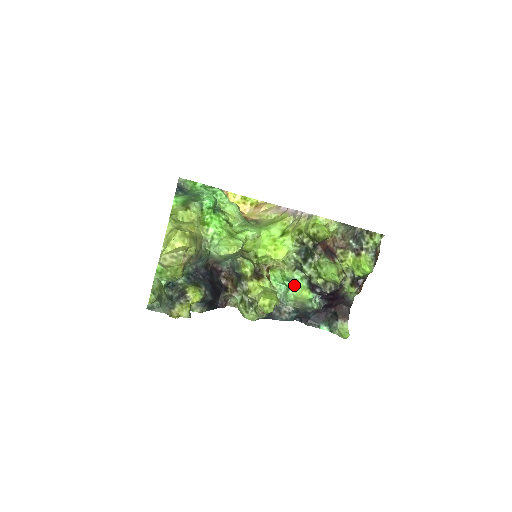
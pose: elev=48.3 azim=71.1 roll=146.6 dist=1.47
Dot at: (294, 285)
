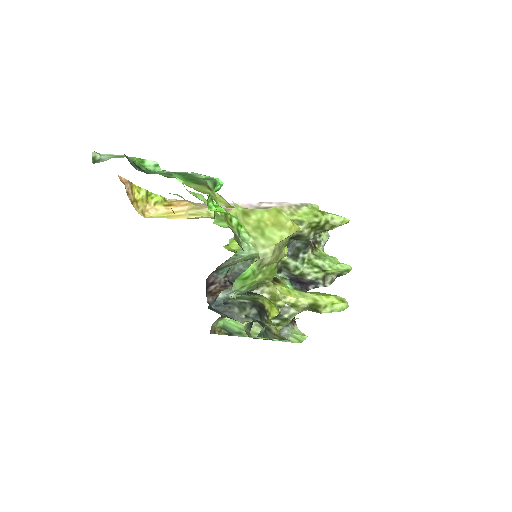
Dot at: occluded
